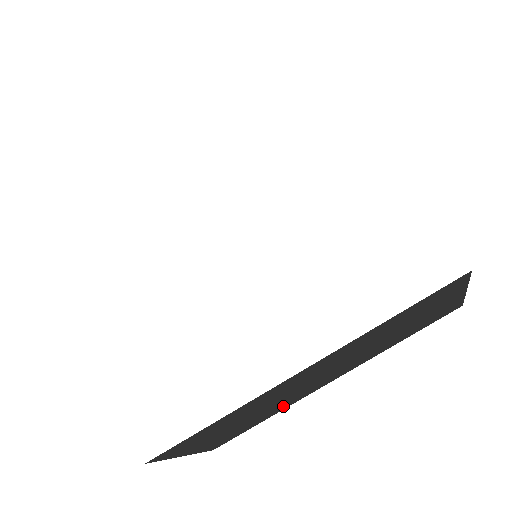
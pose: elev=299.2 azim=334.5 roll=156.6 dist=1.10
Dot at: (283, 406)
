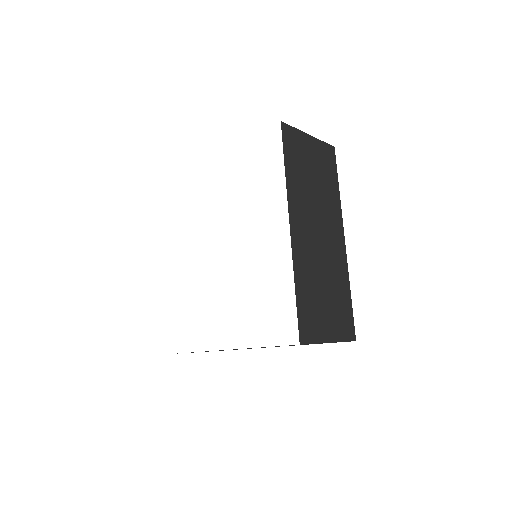
Dot at: occluded
